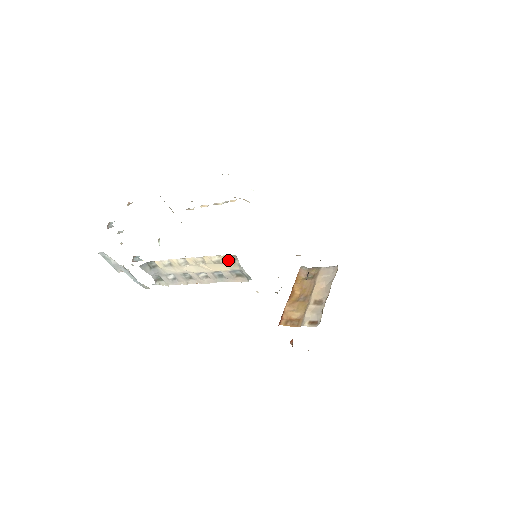
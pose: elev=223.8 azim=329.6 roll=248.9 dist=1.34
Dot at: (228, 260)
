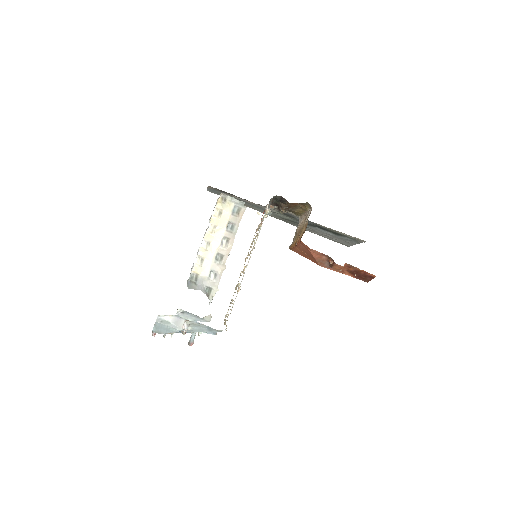
Dot at: (223, 204)
